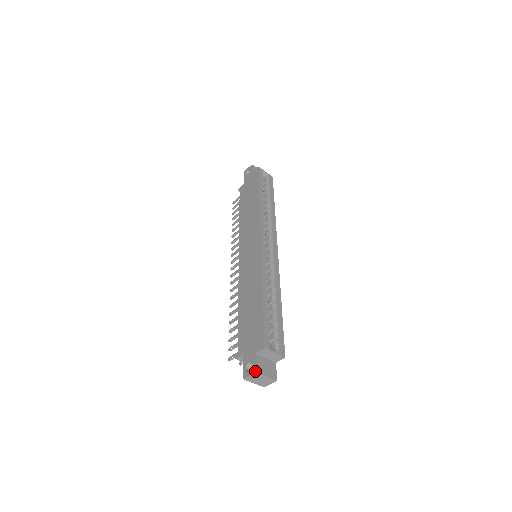
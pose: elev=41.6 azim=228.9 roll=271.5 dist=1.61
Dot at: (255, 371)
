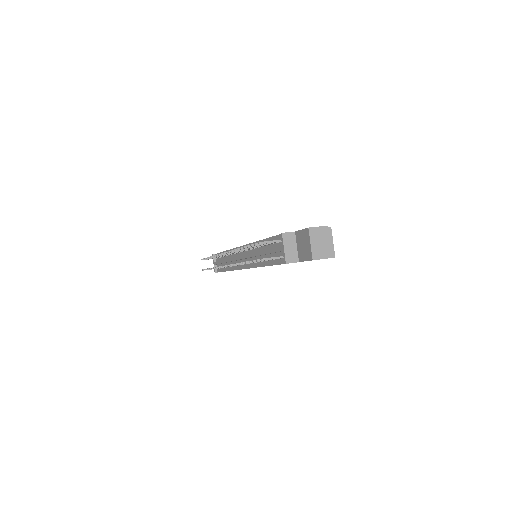
Dot at: occluded
